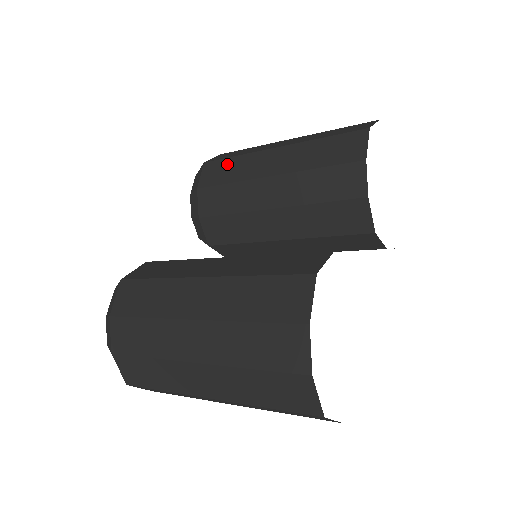
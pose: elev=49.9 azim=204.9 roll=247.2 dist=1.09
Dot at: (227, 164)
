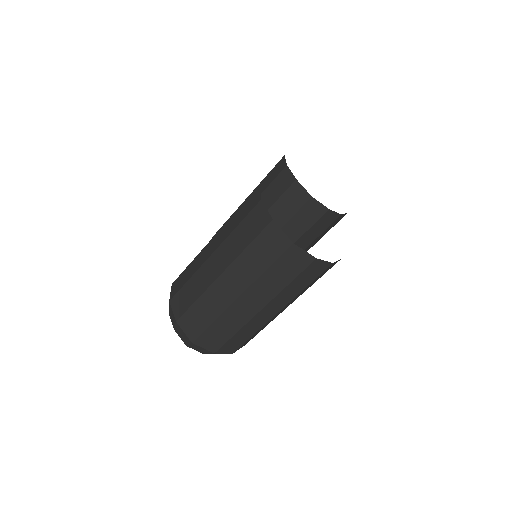
Dot at: occluded
